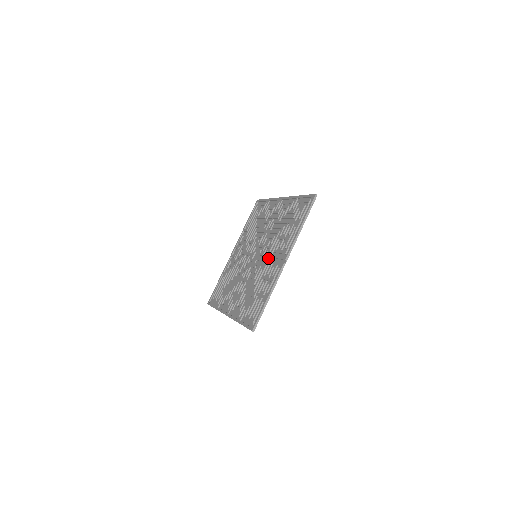
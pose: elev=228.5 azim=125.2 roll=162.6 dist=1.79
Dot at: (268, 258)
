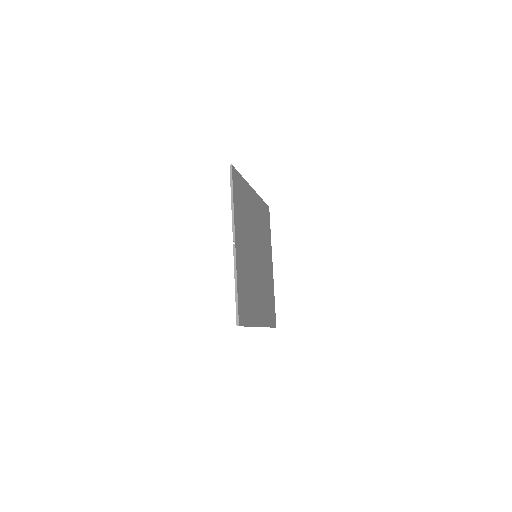
Dot at: occluded
